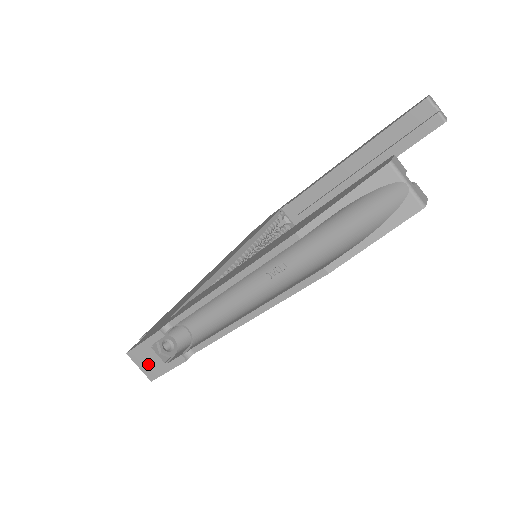
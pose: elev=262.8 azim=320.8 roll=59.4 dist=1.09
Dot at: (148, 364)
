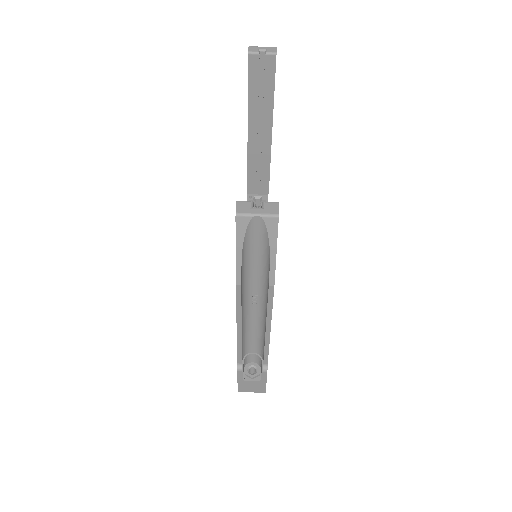
Dot at: (253, 388)
